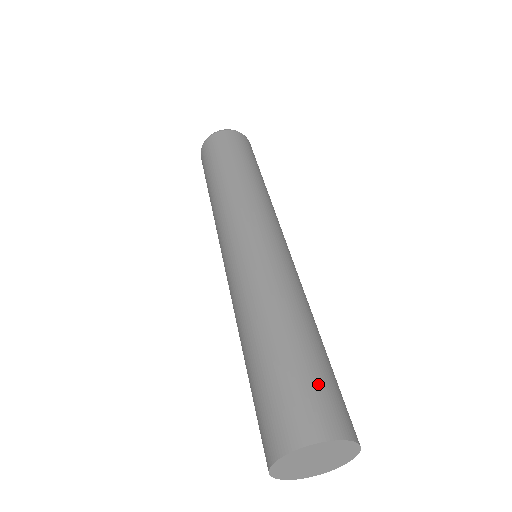
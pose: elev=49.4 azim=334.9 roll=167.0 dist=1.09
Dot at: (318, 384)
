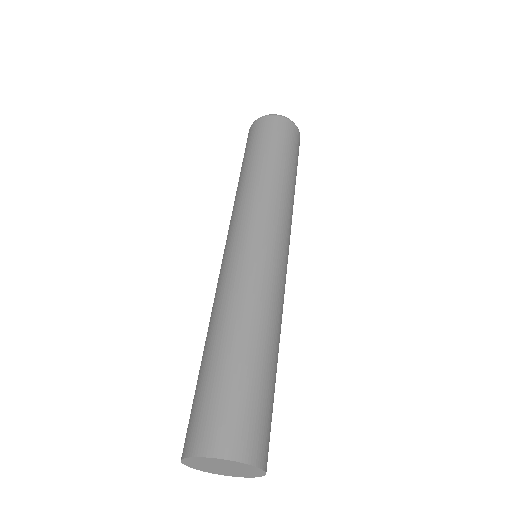
Dot at: (204, 402)
